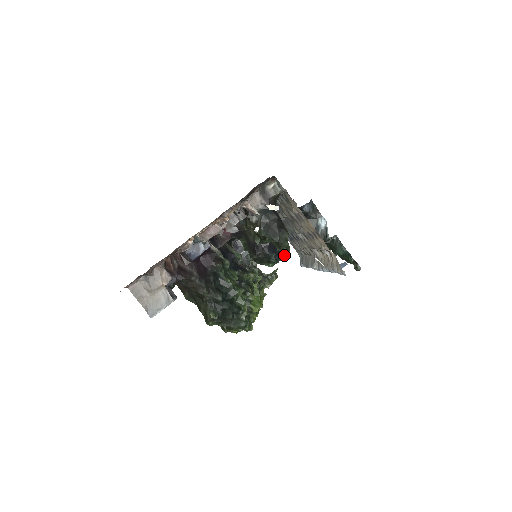
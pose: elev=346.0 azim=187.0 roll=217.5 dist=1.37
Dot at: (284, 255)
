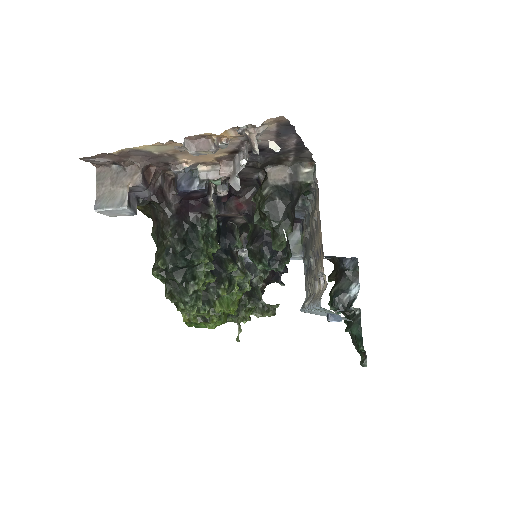
Dot at: (281, 266)
